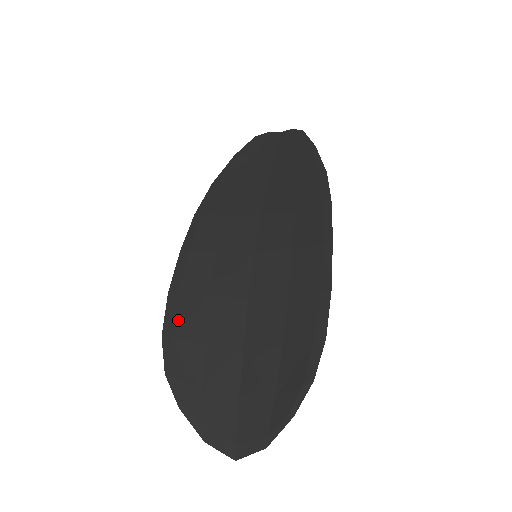
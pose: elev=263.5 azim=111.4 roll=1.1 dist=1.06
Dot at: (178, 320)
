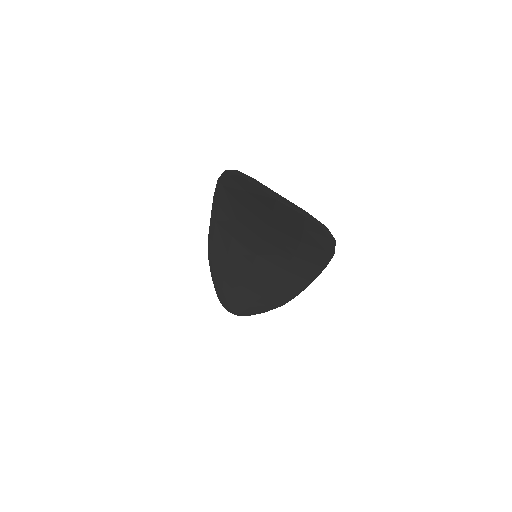
Dot at: (225, 193)
